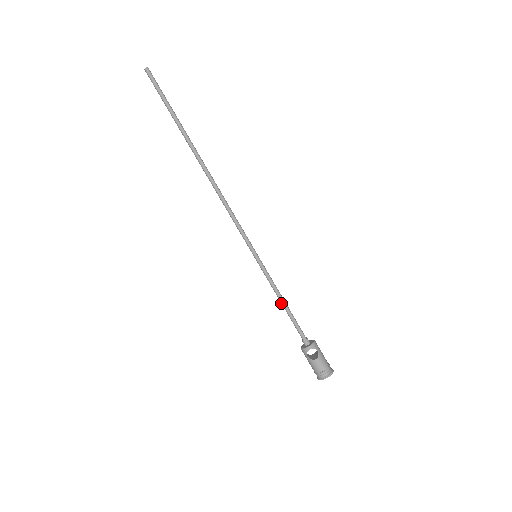
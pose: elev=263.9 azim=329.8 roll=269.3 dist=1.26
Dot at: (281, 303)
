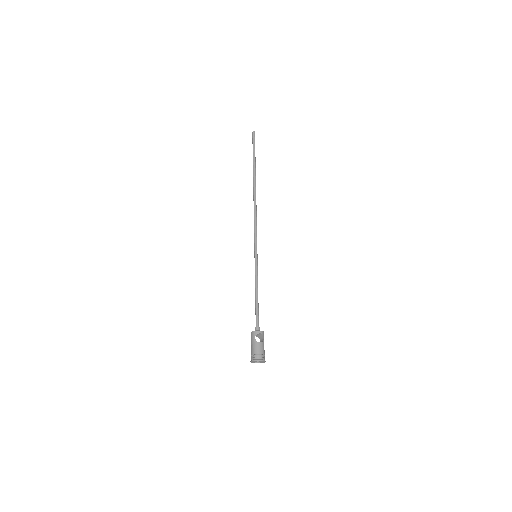
Dot at: (255, 293)
